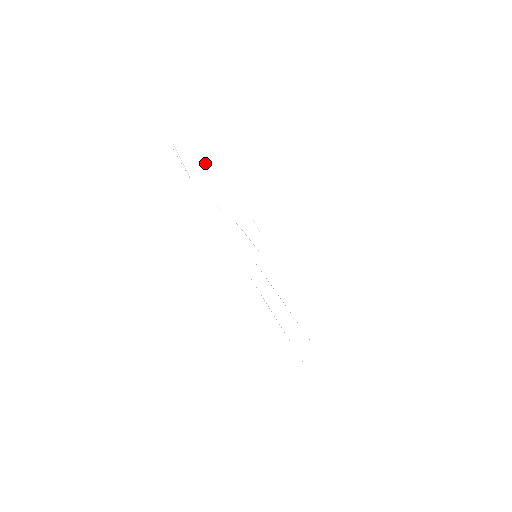
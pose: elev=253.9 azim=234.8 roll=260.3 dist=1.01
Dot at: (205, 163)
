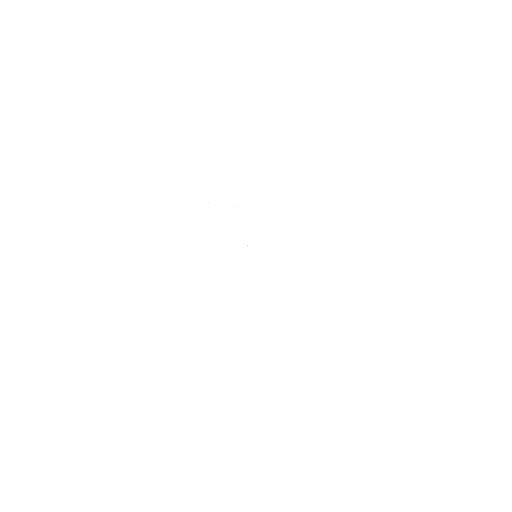
Dot at: occluded
